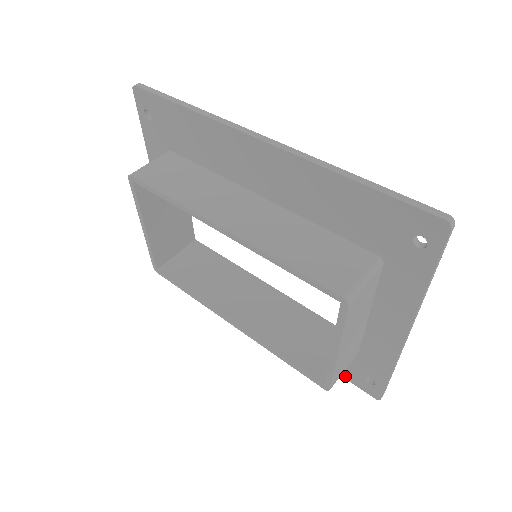
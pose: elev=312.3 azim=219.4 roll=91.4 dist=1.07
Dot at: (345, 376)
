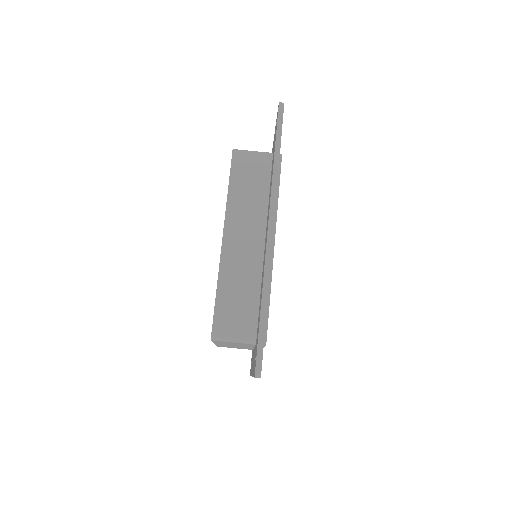
Dot at: occluded
